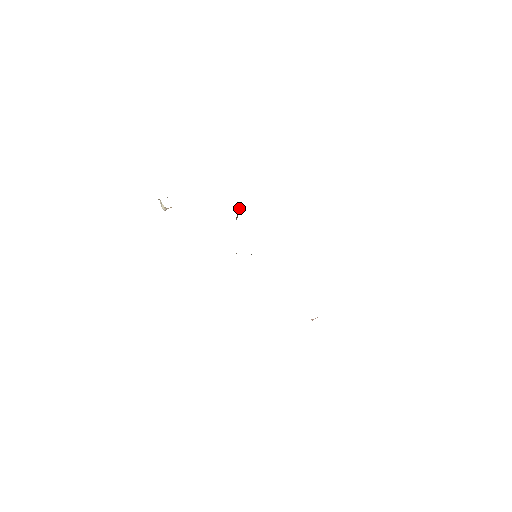
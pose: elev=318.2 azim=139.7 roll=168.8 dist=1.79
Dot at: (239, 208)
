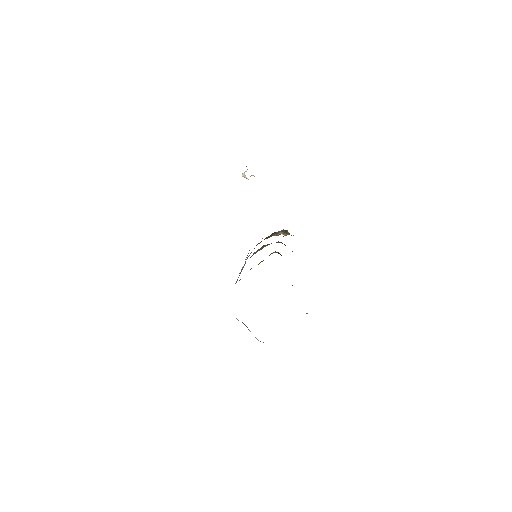
Dot at: (284, 230)
